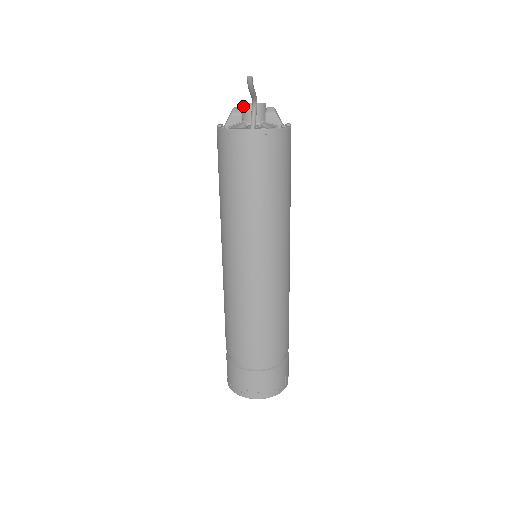
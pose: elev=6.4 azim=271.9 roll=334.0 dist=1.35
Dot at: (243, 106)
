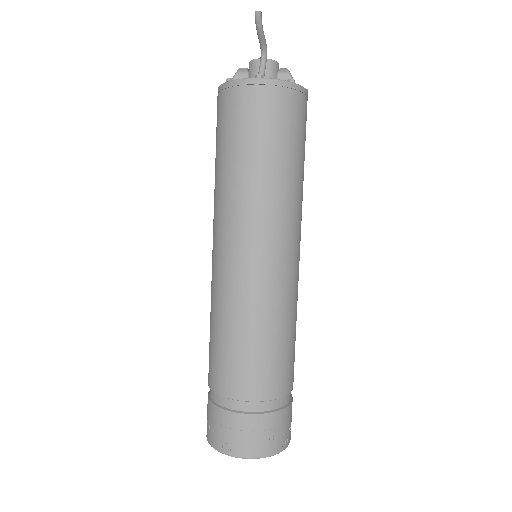
Dot at: (251, 64)
